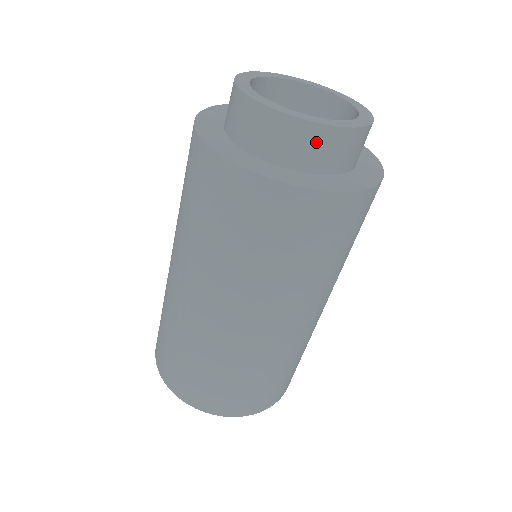
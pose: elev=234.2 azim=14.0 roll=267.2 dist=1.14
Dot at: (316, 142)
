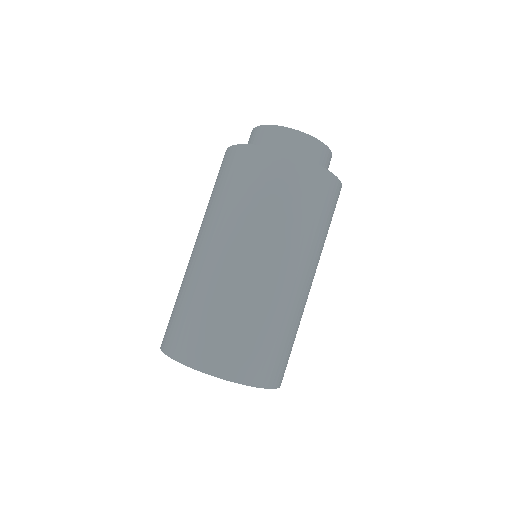
Dot at: (275, 136)
